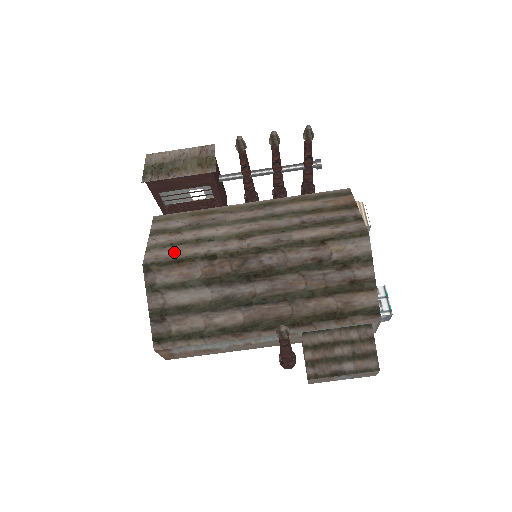
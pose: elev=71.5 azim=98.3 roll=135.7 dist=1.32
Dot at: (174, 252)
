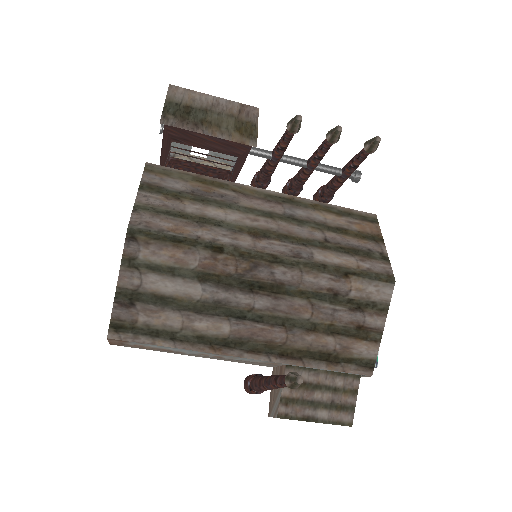
Dot at: (171, 225)
